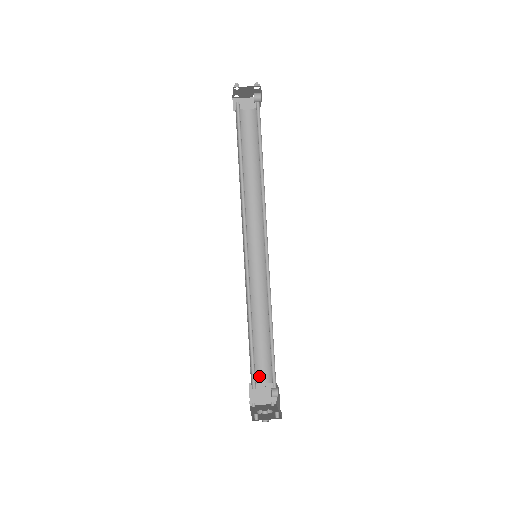
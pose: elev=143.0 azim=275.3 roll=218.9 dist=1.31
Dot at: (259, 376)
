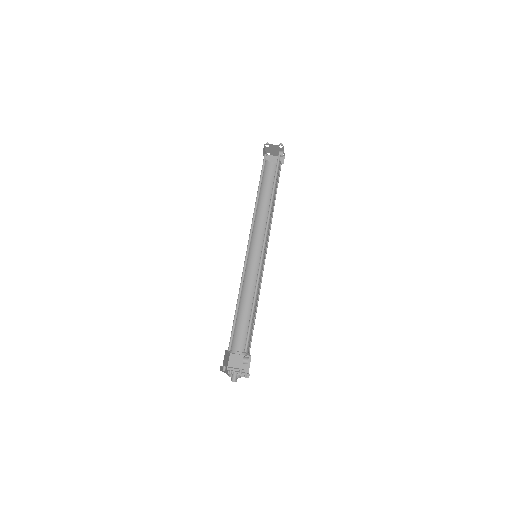
Dot at: (239, 348)
